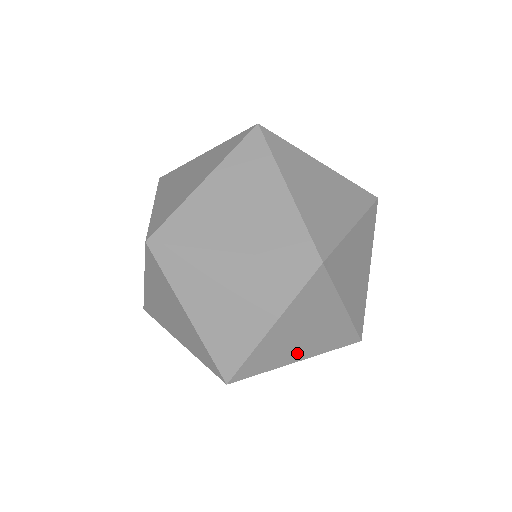
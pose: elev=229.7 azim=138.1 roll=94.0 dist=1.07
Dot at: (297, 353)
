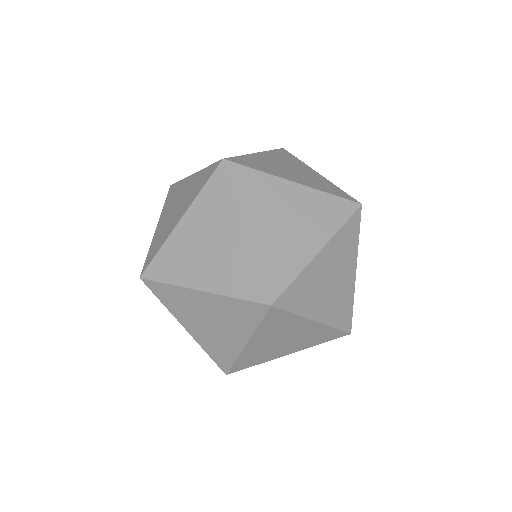
Dot at: (306, 243)
